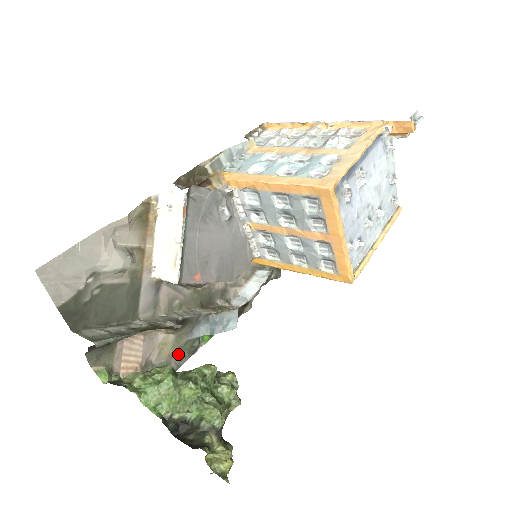
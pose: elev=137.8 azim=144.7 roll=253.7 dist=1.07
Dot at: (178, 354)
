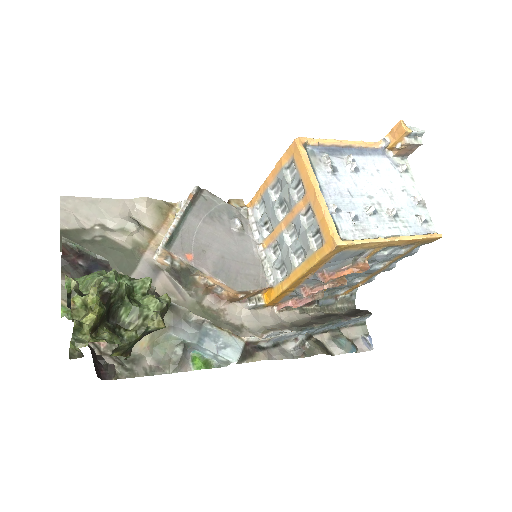
Dot at: (155, 352)
